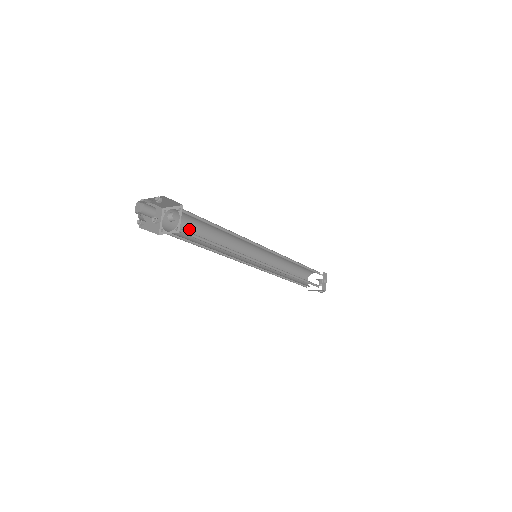
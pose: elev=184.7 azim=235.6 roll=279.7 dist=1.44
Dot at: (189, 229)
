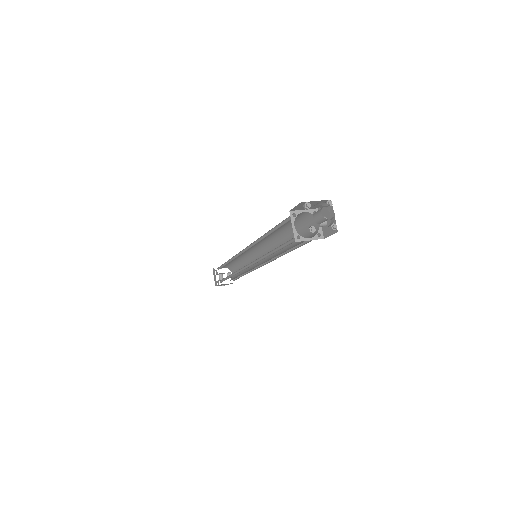
Dot at: occluded
